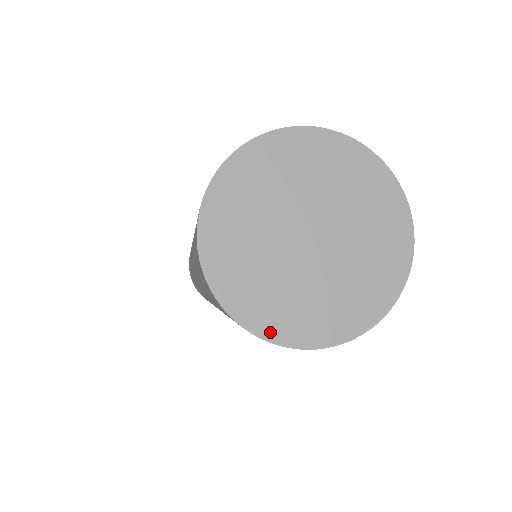
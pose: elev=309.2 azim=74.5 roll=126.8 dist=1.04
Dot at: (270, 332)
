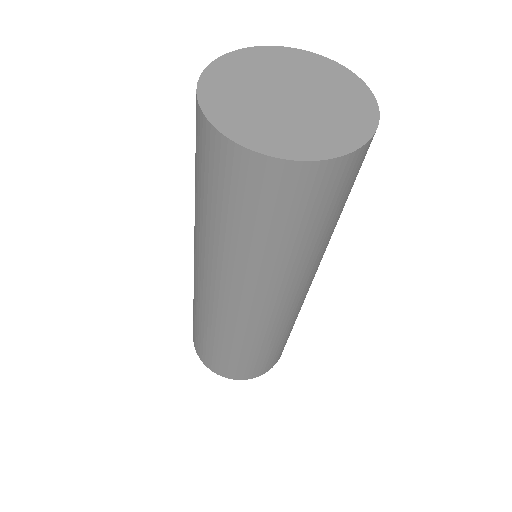
Dot at: (217, 120)
